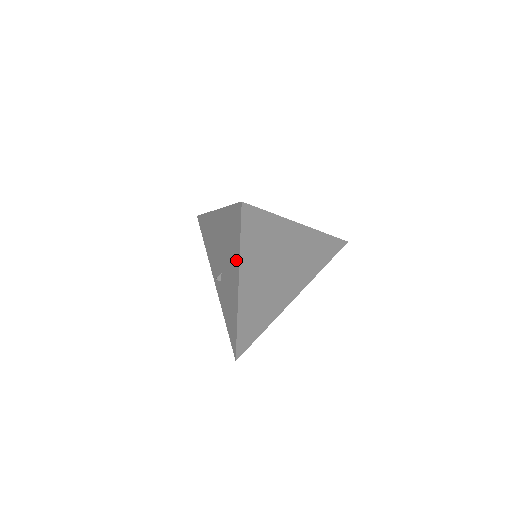
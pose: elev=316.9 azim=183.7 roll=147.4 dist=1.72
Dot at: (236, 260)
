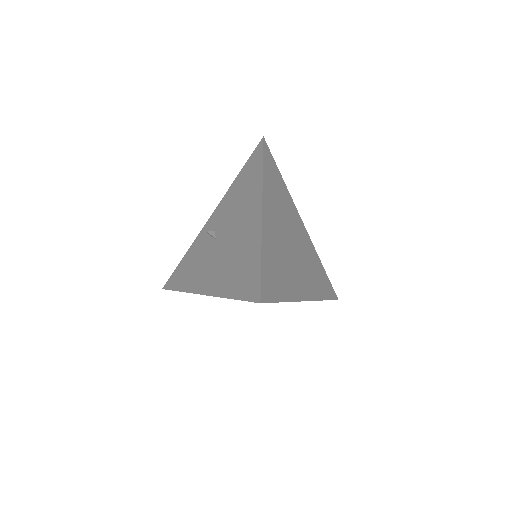
Dot at: (221, 287)
